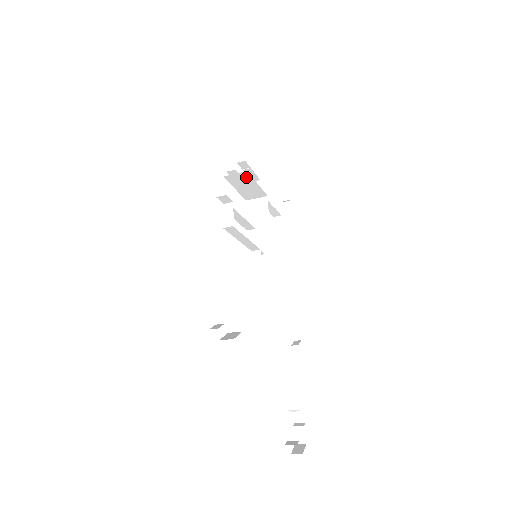
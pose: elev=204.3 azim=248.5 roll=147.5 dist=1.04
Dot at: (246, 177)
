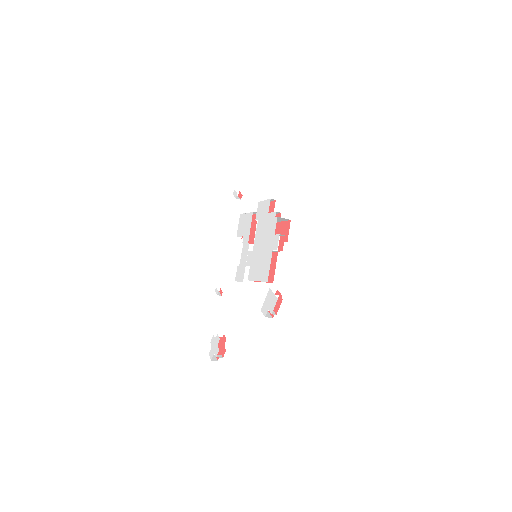
Dot at: (285, 220)
